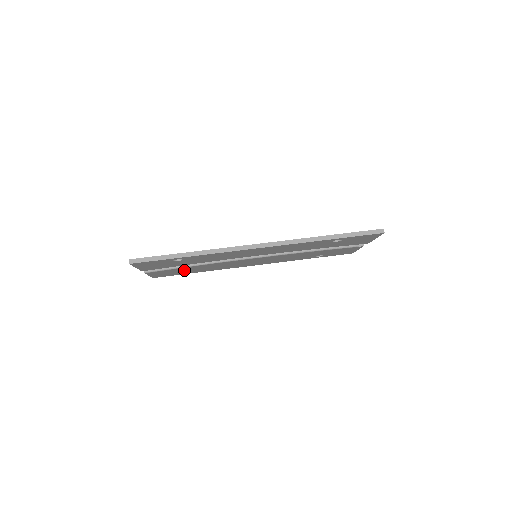
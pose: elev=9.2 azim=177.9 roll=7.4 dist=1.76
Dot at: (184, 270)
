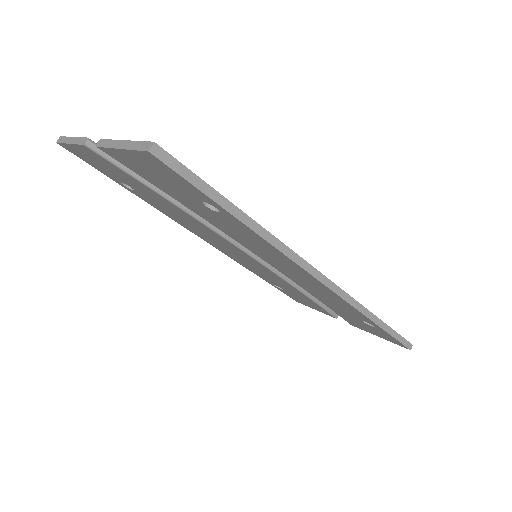
Dot at: (137, 186)
